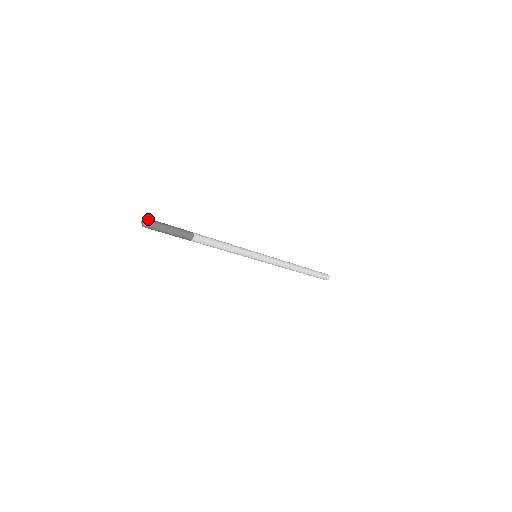
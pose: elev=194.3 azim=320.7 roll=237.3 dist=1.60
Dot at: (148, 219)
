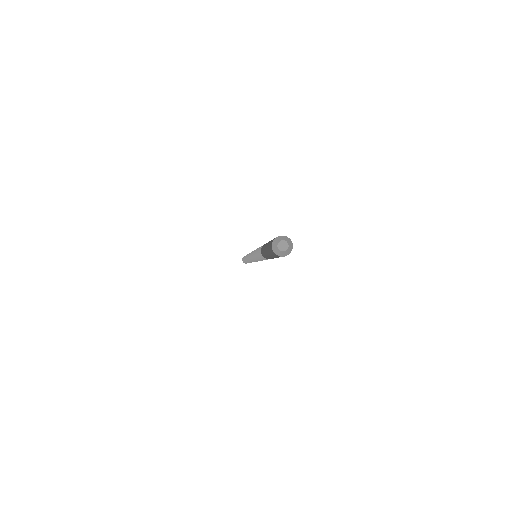
Dot at: (289, 238)
